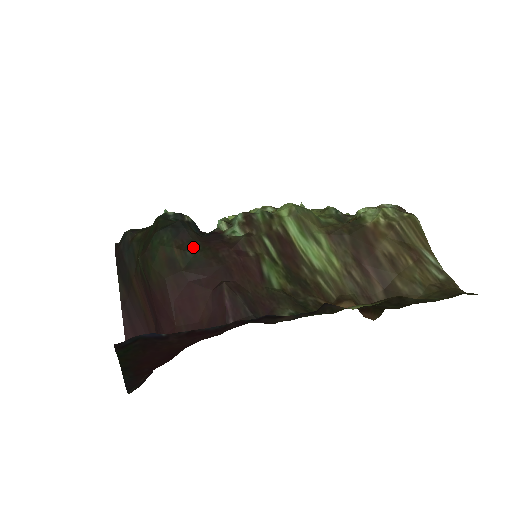
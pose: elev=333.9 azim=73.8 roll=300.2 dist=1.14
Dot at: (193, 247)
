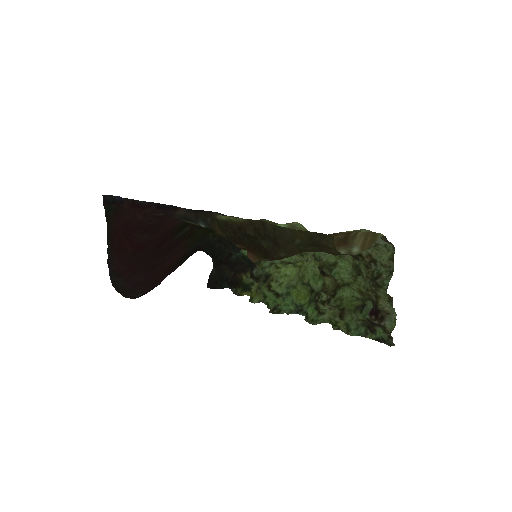
Dot at: occluded
